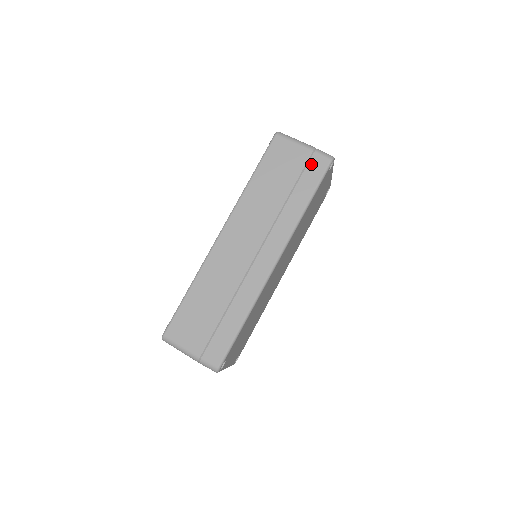
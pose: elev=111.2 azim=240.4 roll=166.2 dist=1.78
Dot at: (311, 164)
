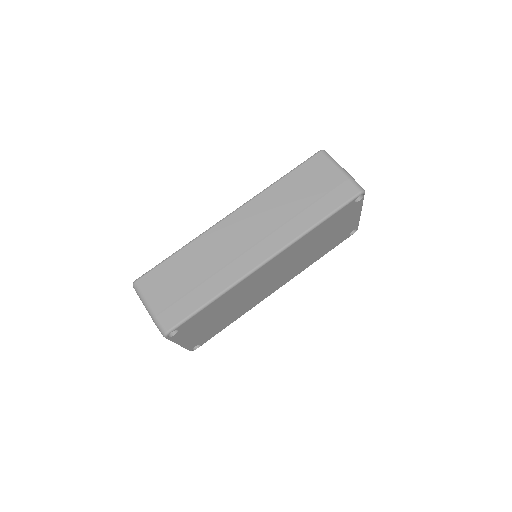
Dot at: (340, 188)
